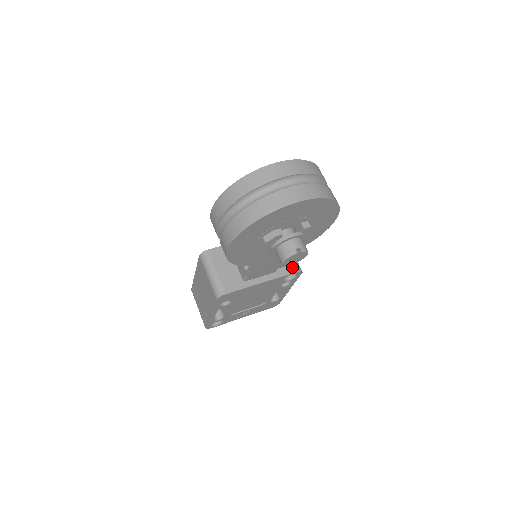
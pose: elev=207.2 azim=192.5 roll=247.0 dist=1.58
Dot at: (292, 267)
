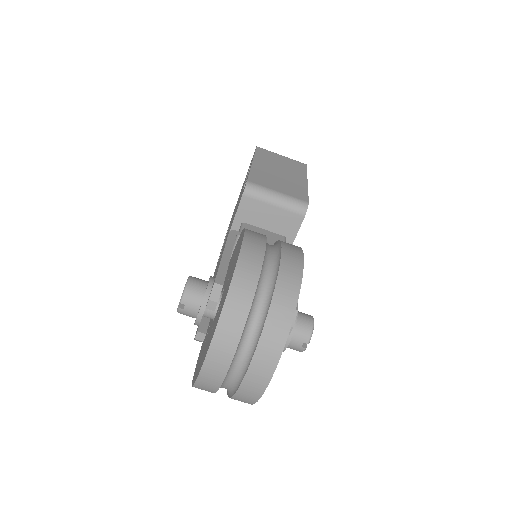
Dot at: (295, 218)
